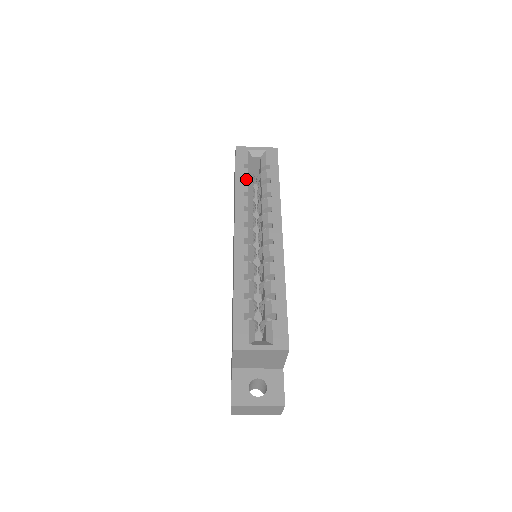
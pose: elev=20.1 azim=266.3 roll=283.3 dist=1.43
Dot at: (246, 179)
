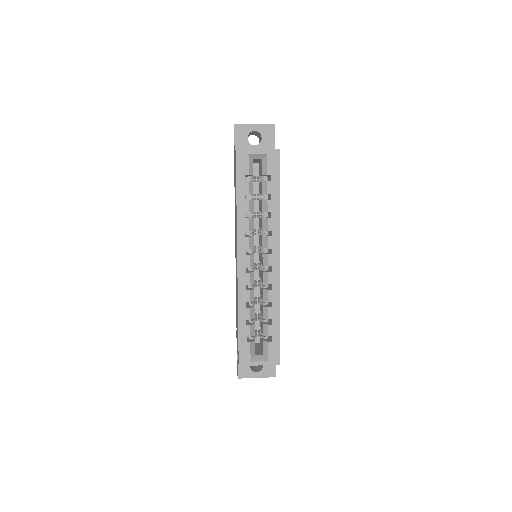
Dot at: occluded
